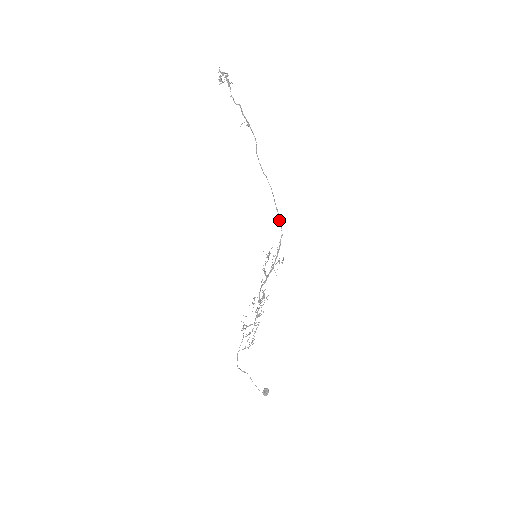
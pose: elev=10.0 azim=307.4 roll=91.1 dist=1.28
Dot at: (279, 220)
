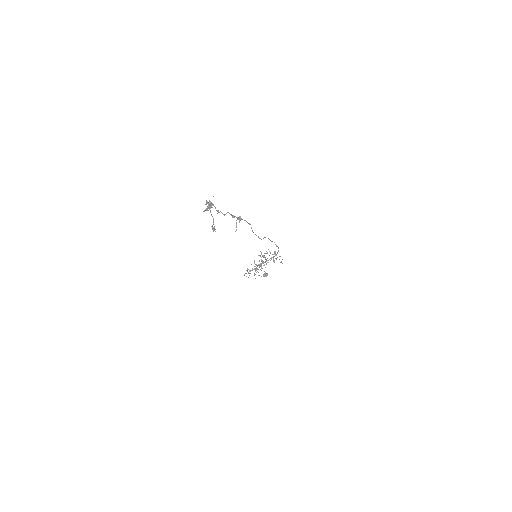
Dot at: occluded
